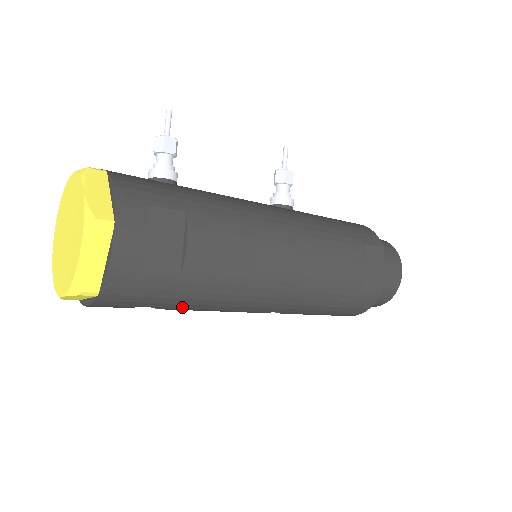
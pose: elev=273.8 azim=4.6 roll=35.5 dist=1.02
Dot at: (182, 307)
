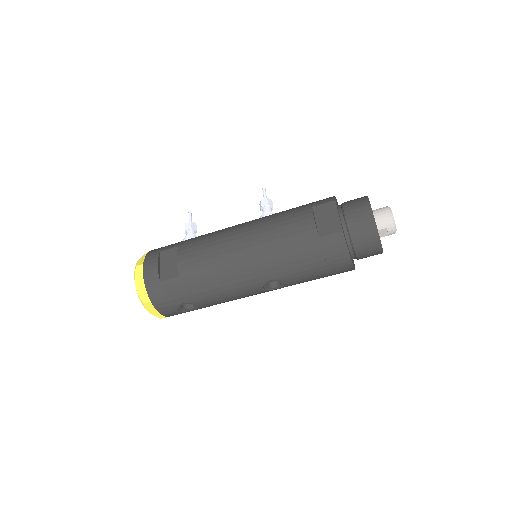
Dot at: (201, 297)
